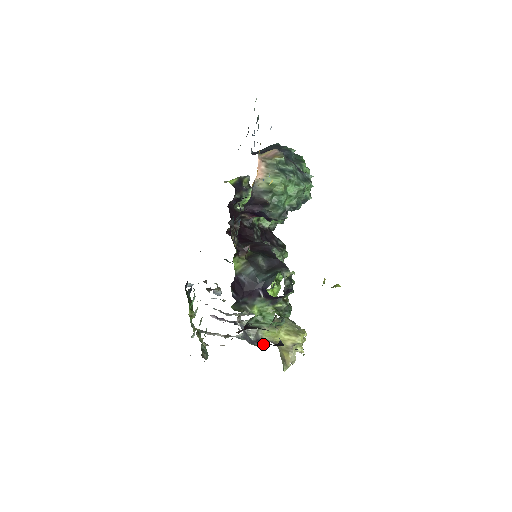
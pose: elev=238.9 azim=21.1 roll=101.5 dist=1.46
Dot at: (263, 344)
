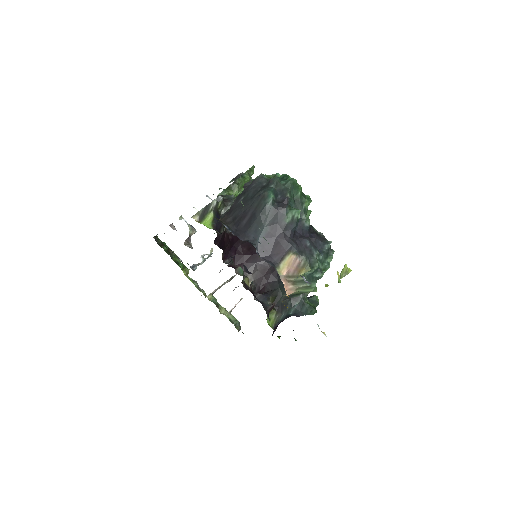
Dot at: occluded
